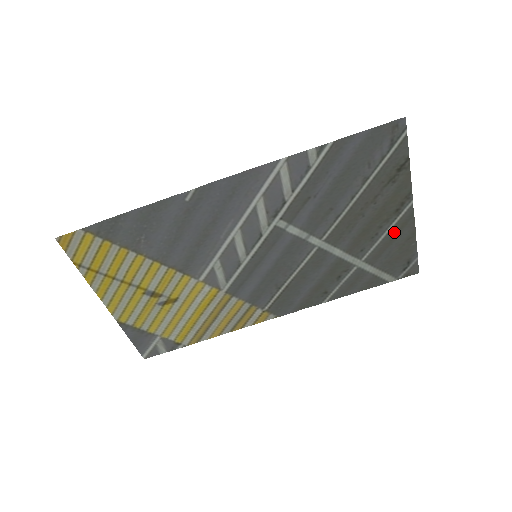
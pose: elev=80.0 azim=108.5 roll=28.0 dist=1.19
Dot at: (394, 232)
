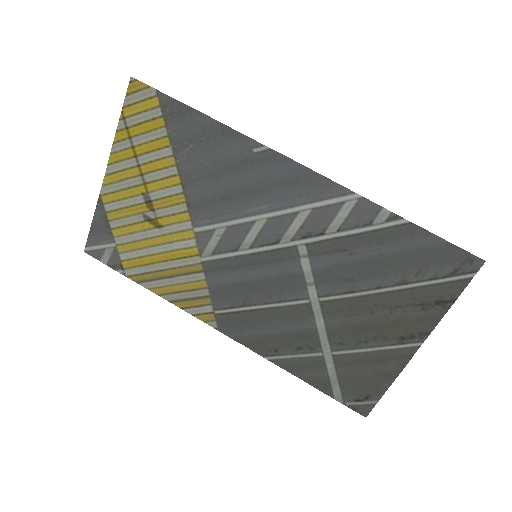
Dot at: (381, 356)
